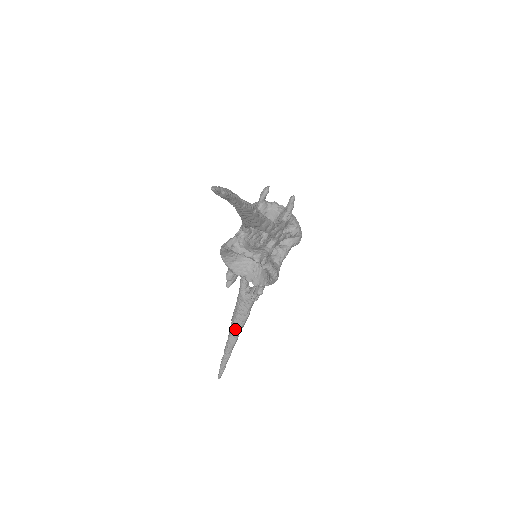
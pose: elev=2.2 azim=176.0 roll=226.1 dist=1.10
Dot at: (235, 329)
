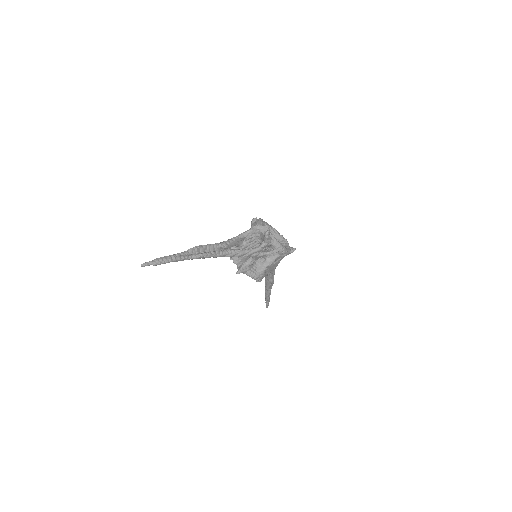
Dot at: (266, 286)
